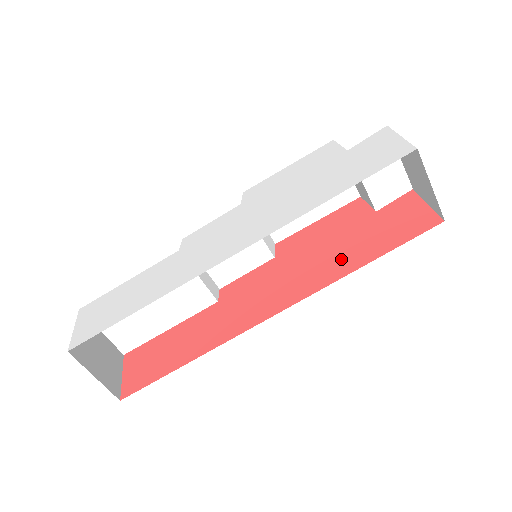
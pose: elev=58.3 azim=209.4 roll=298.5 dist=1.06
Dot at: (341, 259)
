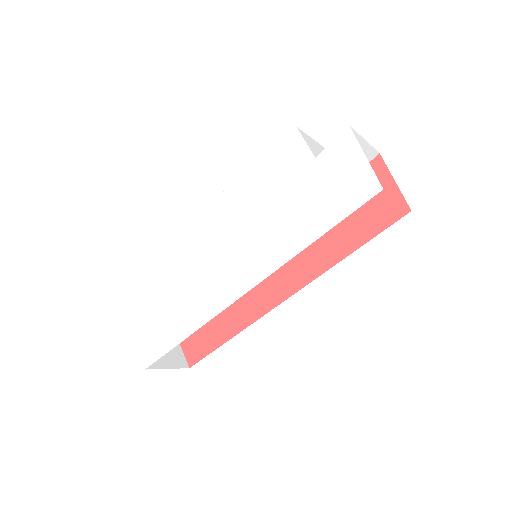
Dot at: (327, 243)
